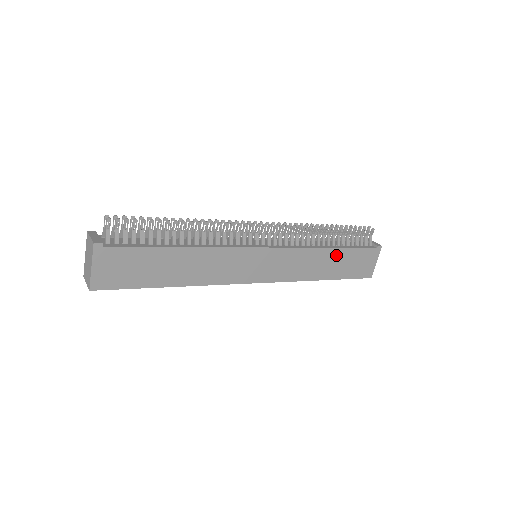
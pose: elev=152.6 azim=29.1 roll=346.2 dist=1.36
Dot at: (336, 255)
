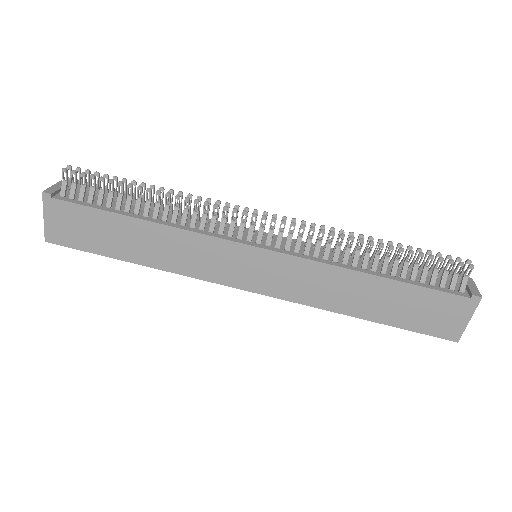
Dot at: (383, 288)
